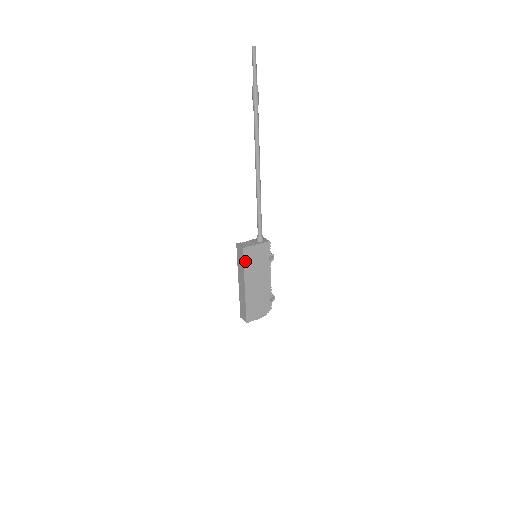
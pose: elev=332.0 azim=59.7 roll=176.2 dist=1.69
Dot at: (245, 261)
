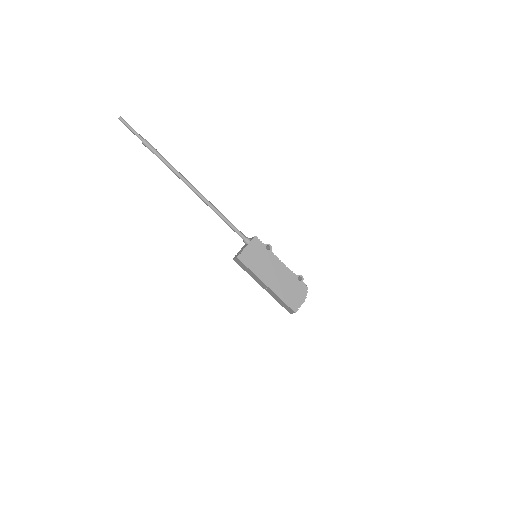
Dot at: (248, 266)
